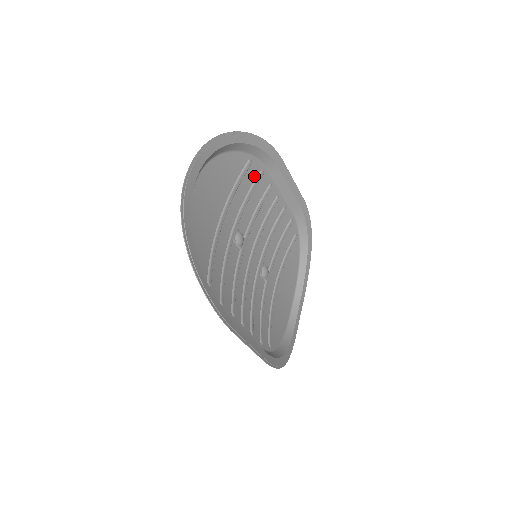
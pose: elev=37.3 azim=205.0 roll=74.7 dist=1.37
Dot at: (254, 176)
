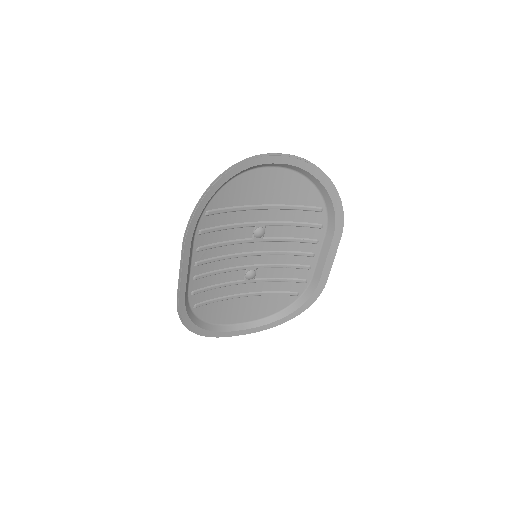
Dot at: (314, 220)
